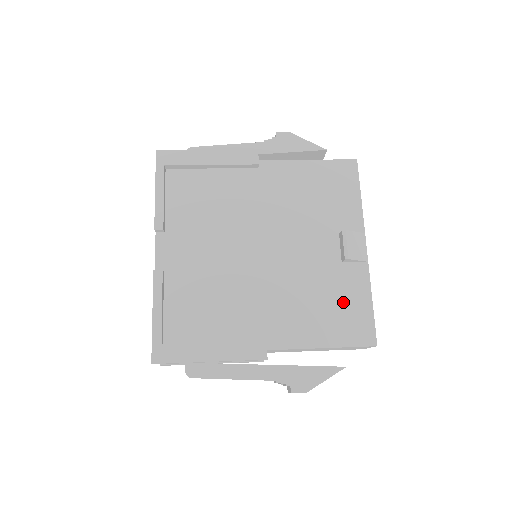
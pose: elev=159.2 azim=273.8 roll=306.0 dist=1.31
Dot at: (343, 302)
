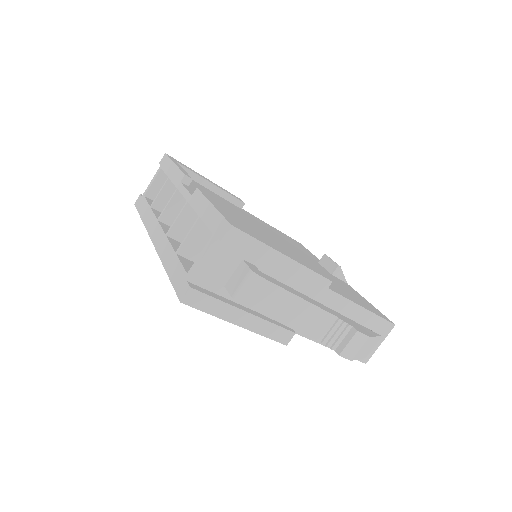
Dot at: (351, 292)
